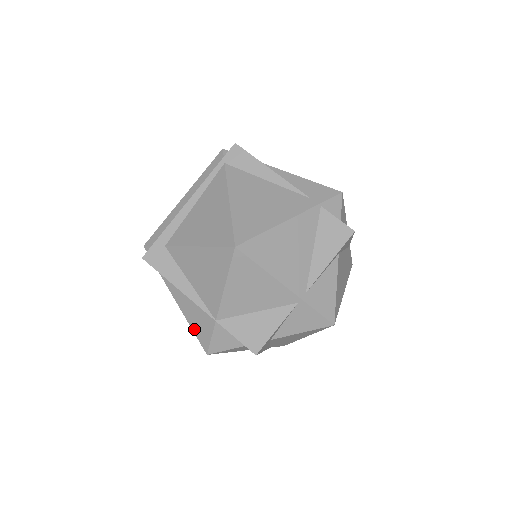
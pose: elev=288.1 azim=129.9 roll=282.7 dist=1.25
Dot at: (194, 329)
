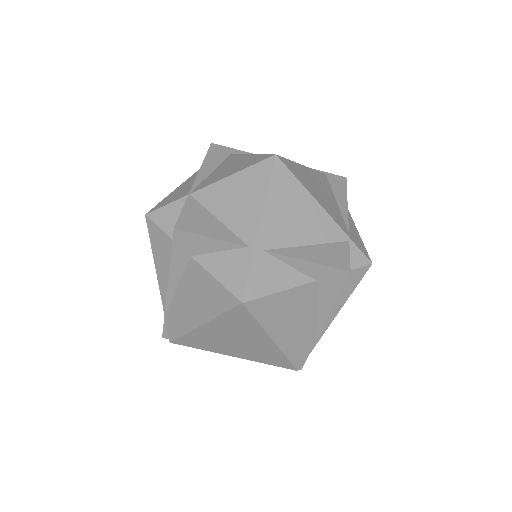
Dot at: (166, 198)
